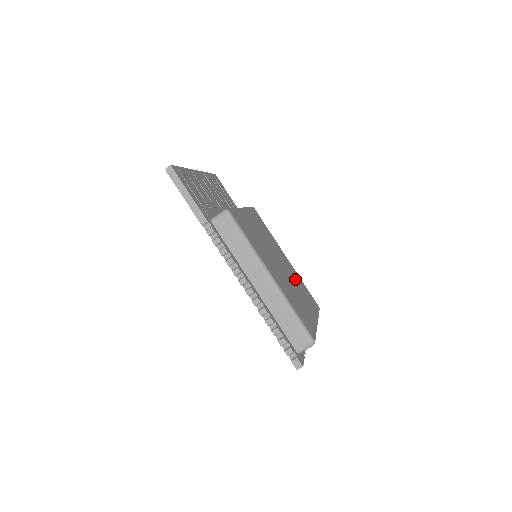
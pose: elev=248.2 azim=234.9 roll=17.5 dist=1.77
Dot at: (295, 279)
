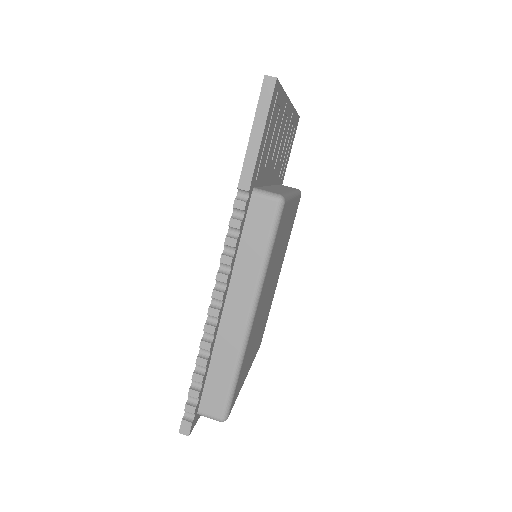
Dot at: occluded
